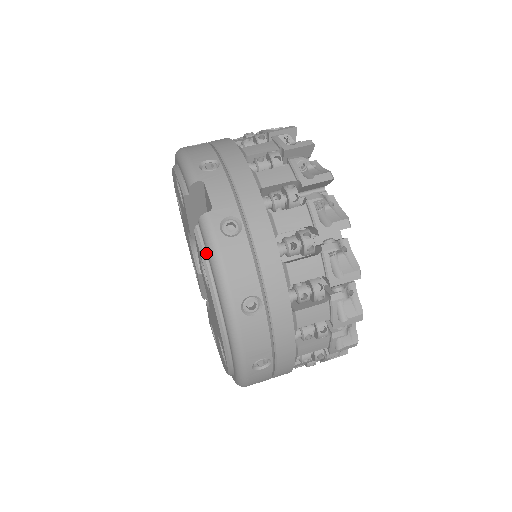
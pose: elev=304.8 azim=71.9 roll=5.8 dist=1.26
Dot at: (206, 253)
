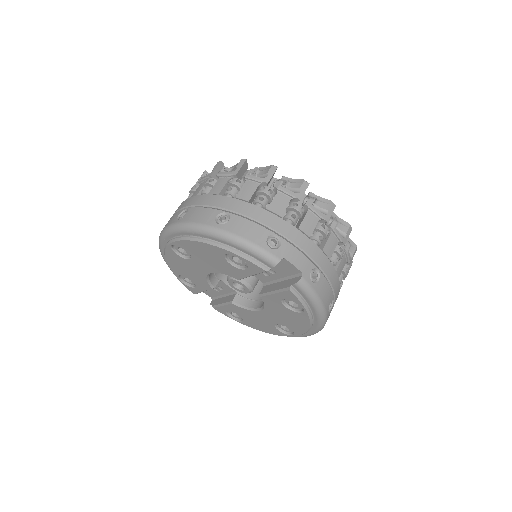
Dot at: (303, 298)
